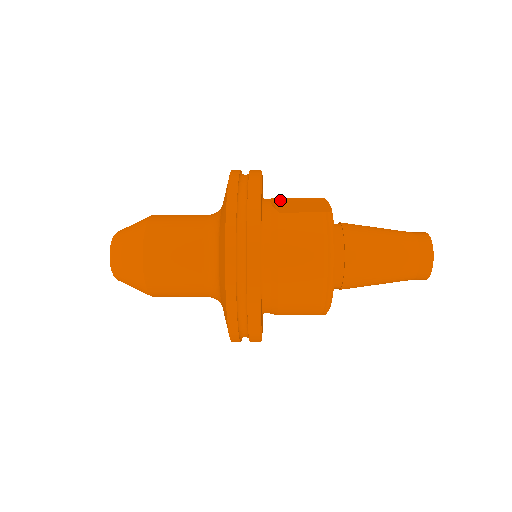
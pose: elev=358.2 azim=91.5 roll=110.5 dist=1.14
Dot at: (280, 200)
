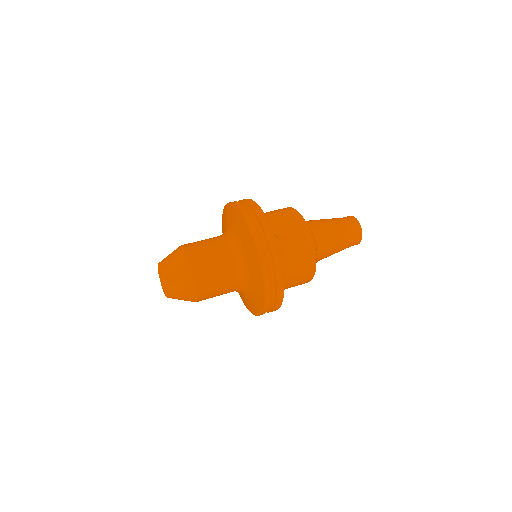
Dot at: (270, 220)
